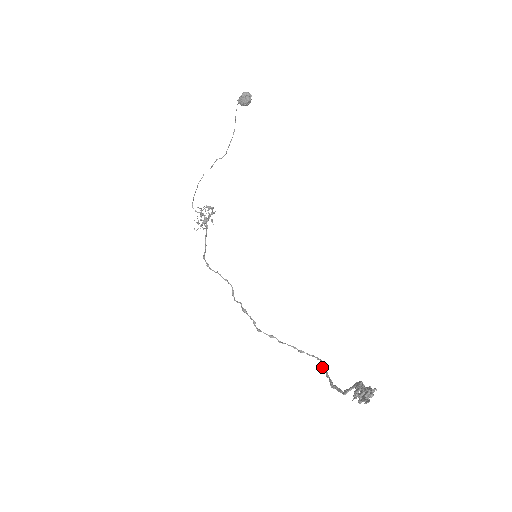
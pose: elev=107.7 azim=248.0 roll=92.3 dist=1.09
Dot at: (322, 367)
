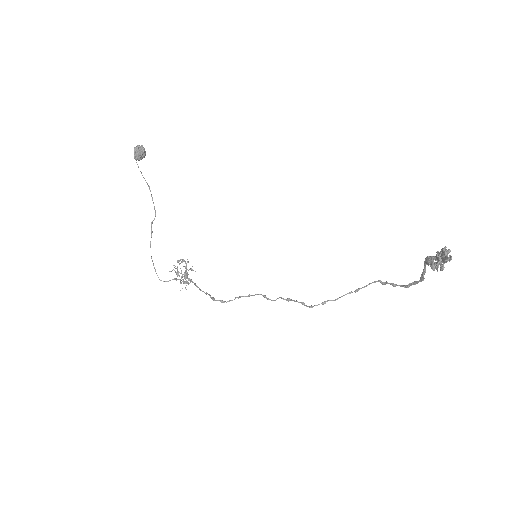
Dot at: occluded
